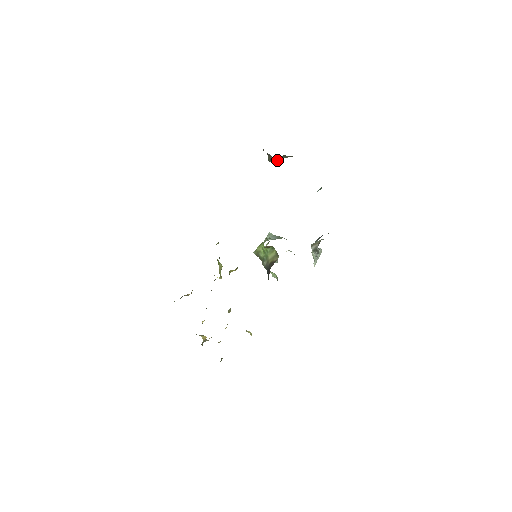
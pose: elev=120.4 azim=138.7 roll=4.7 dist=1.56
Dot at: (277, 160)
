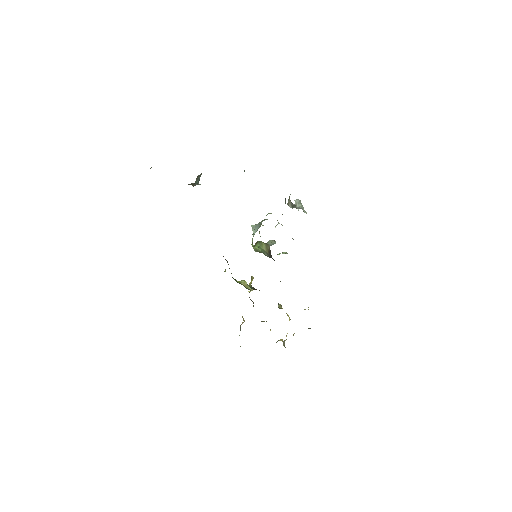
Dot at: (198, 182)
